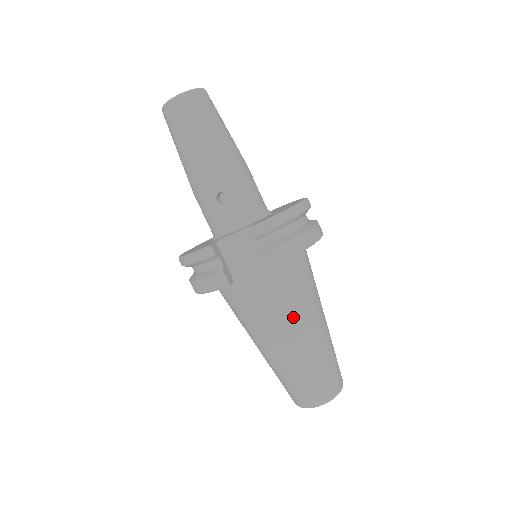
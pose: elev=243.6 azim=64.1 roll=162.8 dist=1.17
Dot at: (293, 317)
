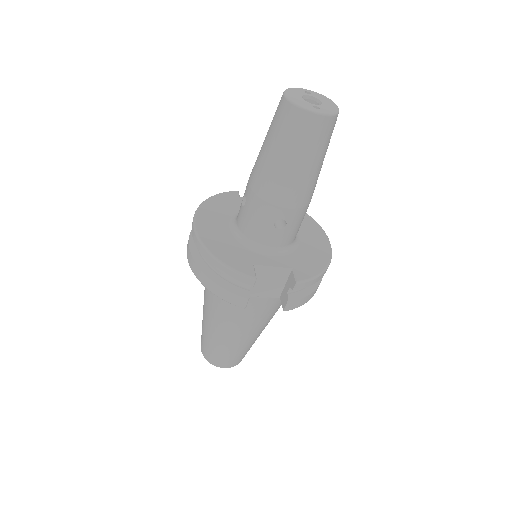
Dot at: (260, 325)
